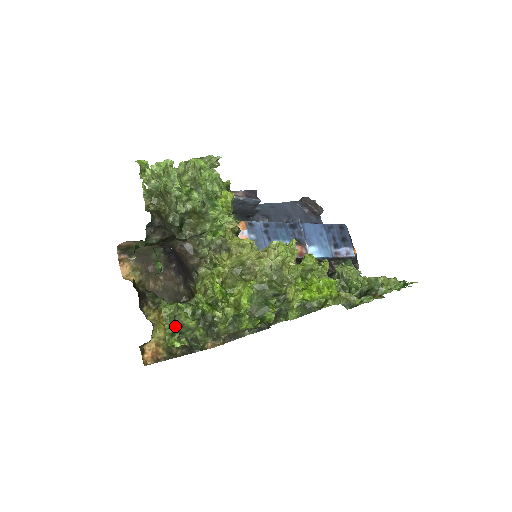
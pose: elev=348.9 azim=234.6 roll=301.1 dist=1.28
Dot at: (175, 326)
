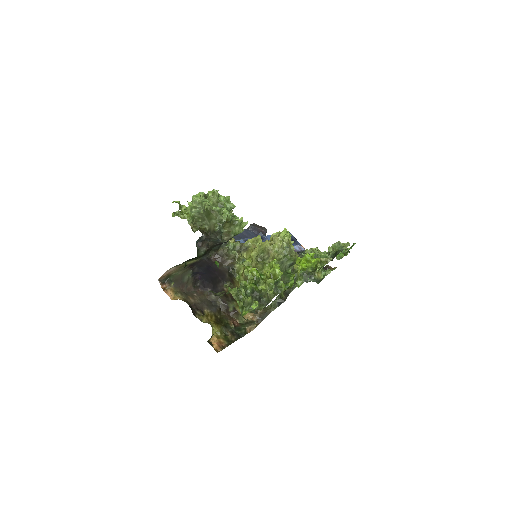
Dot at: (241, 302)
